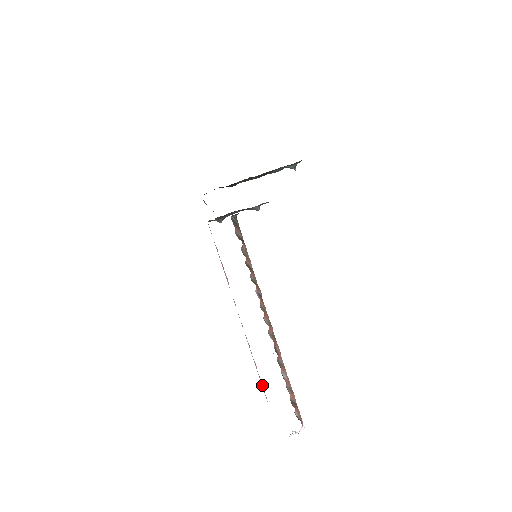
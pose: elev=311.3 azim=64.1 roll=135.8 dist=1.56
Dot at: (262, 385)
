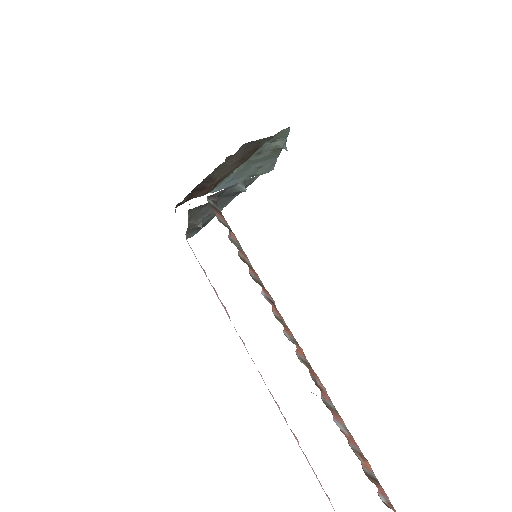
Dot at: (314, 473)
